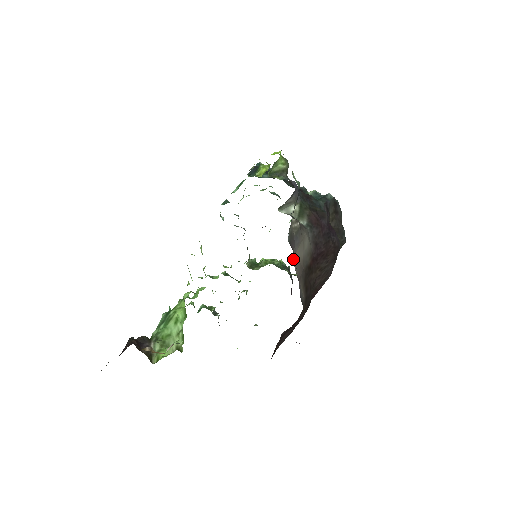
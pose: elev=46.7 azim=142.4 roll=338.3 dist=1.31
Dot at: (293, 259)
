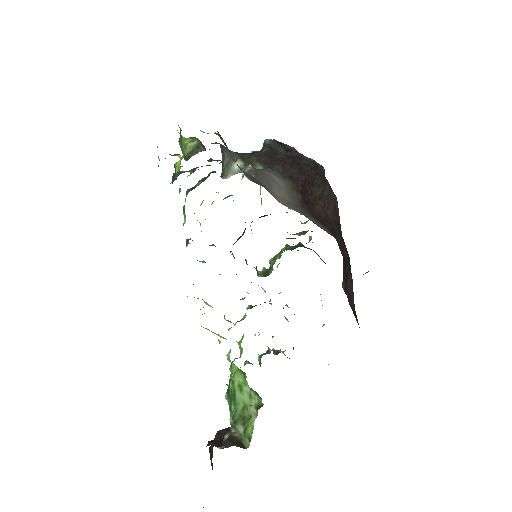
Dot at: occluded
